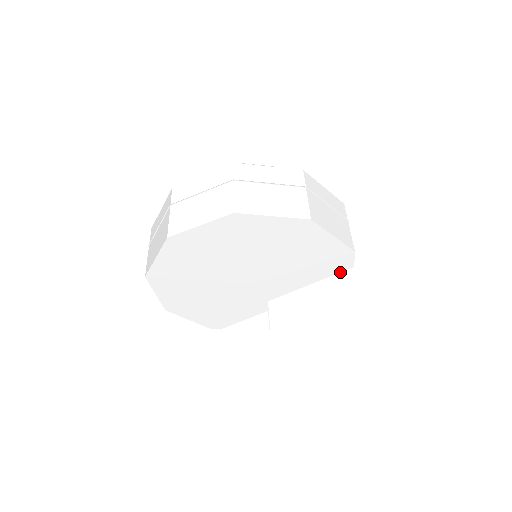
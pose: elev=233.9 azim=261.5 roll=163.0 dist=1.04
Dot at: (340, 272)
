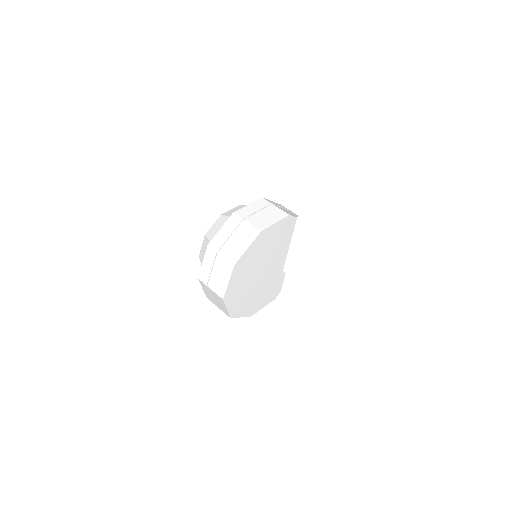
Dot at: (294, 230)
